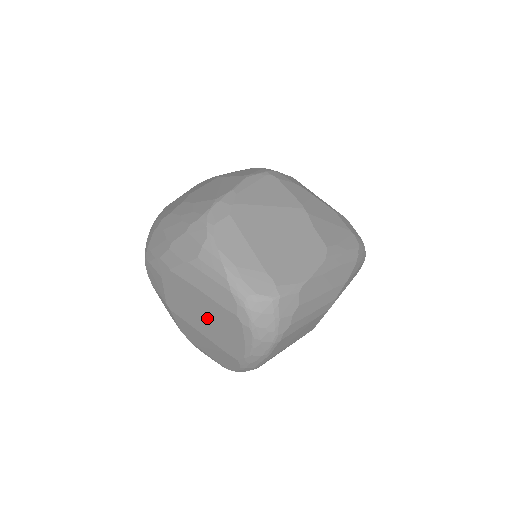
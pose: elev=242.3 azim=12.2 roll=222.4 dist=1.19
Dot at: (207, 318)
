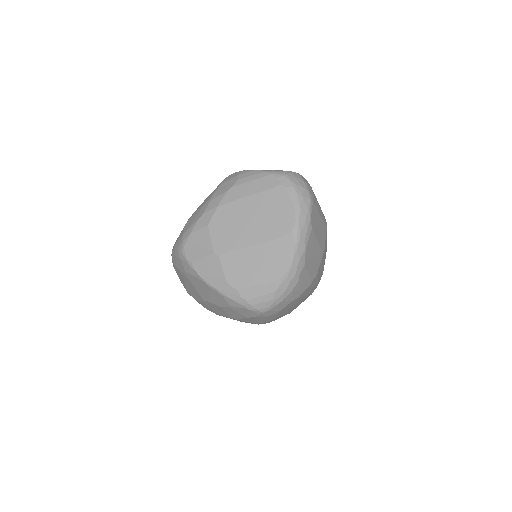
Dot at: (257, 218)
